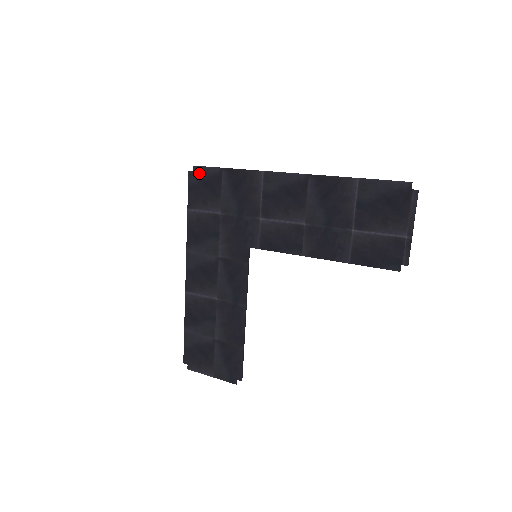
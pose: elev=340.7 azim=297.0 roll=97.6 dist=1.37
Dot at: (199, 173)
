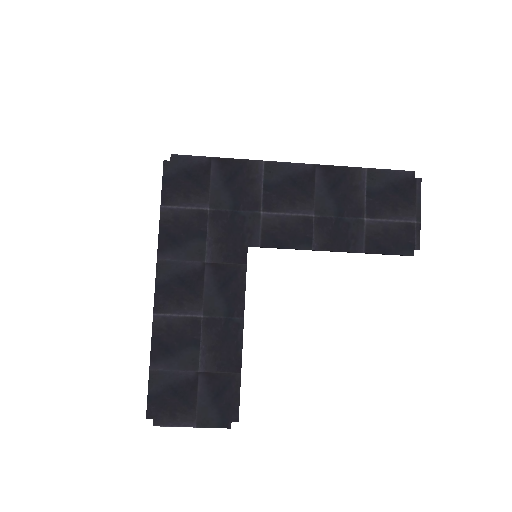
Dot at: (179, 163)
